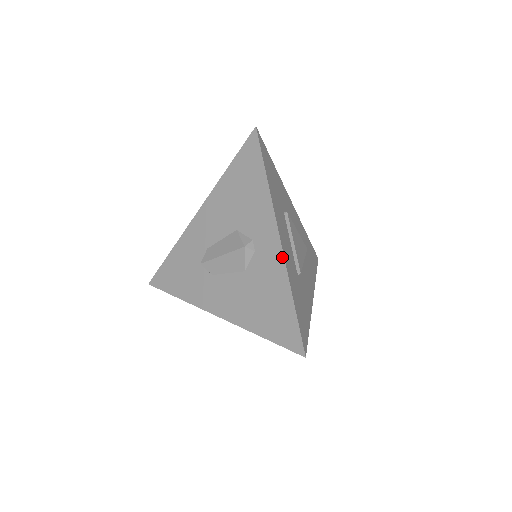
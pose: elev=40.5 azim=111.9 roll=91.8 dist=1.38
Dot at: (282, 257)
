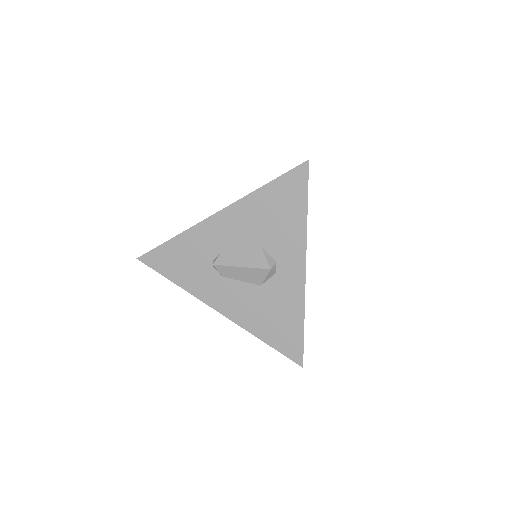
Dot at: (303, 287)
